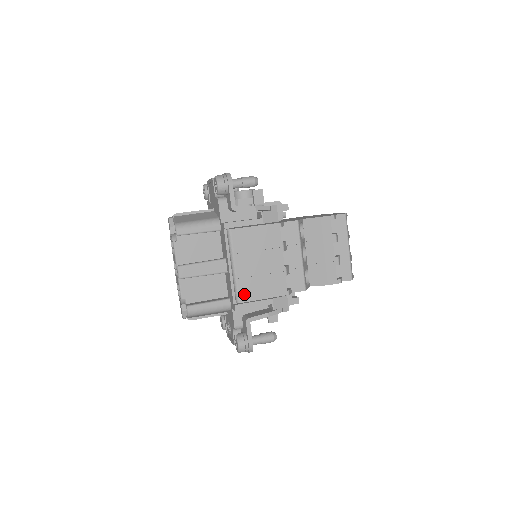
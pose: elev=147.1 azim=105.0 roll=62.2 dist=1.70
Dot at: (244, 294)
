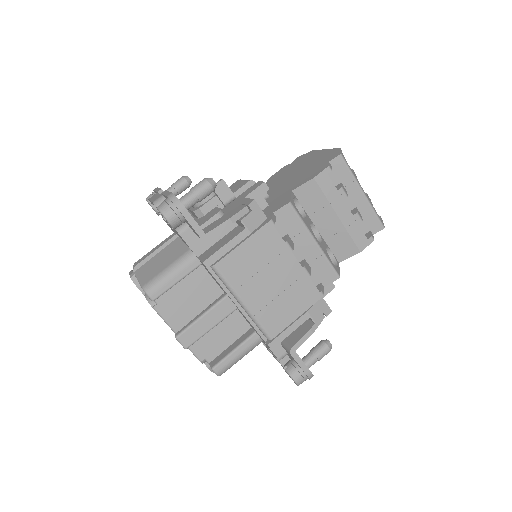
Dot at: (272, 327)
